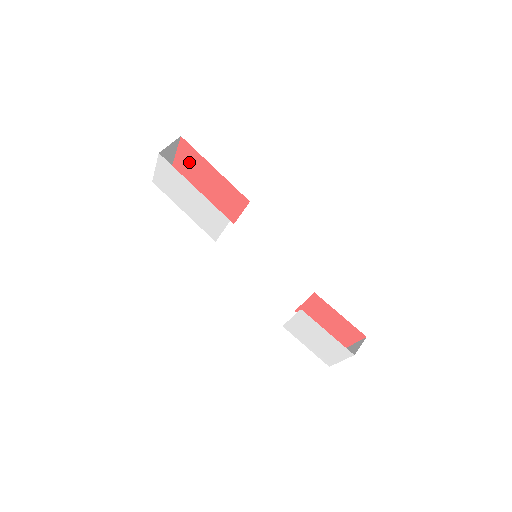
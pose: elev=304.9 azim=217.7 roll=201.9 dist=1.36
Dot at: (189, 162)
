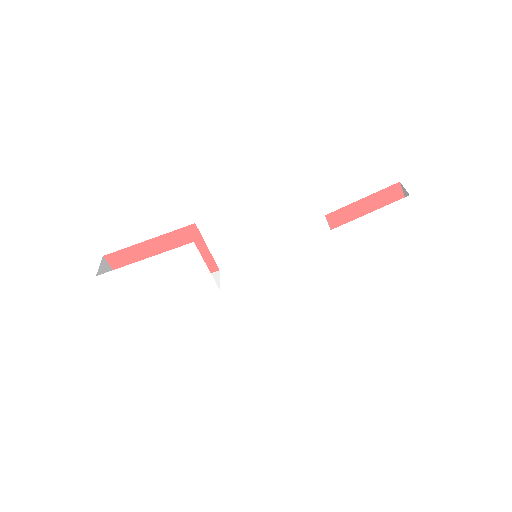
Dot at: occluded
